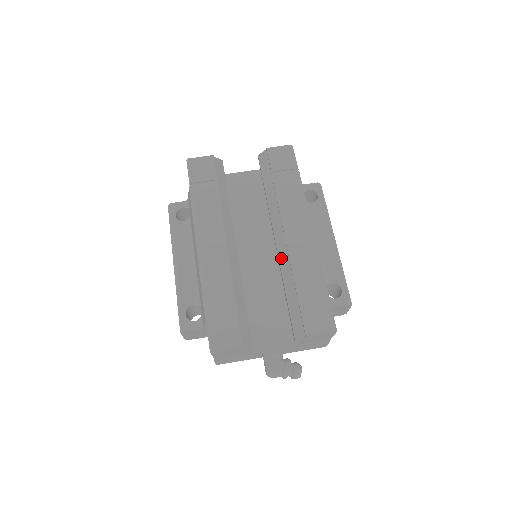
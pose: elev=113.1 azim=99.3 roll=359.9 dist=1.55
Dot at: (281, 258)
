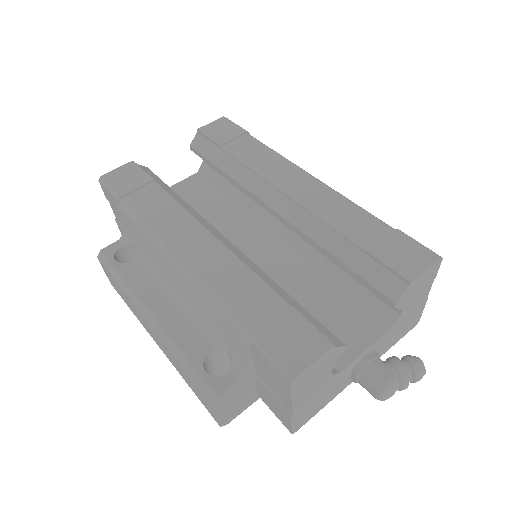
Dot at: (298, 222)
